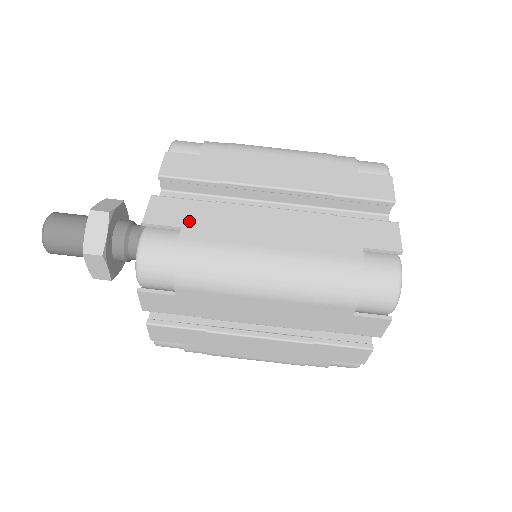
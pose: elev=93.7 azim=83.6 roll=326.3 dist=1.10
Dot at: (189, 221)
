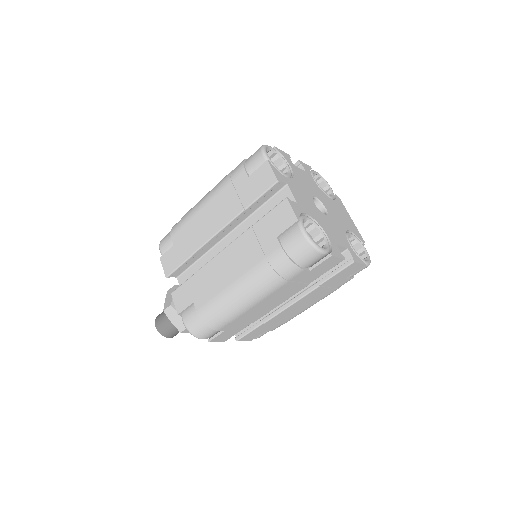
Dot at: (194, 295)
